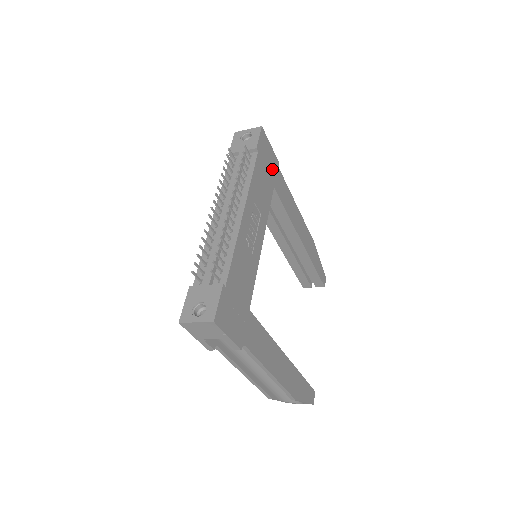
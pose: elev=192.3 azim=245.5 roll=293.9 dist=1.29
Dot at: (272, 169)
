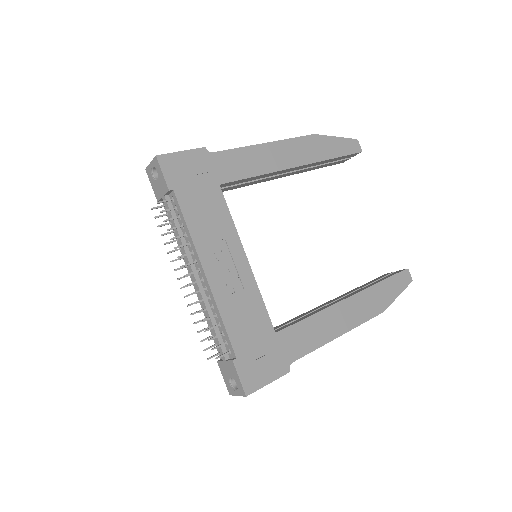
Dot at: (203, 171)
